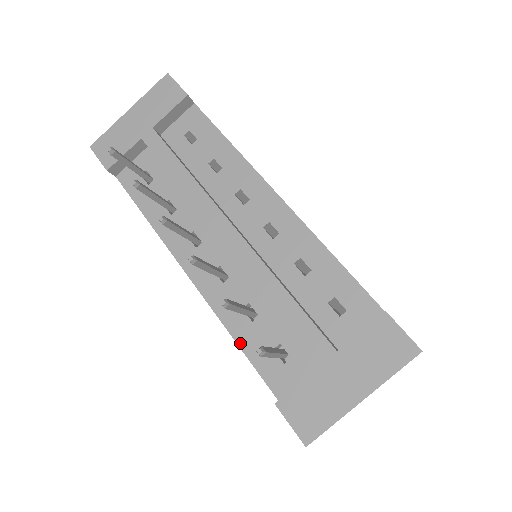
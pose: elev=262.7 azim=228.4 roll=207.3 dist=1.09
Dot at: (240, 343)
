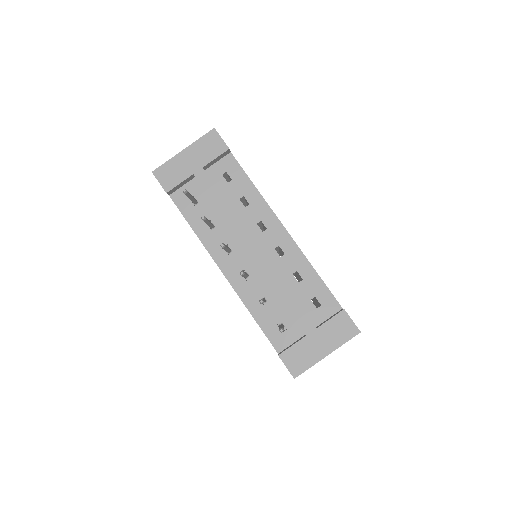
Dot at: (256, 319)
